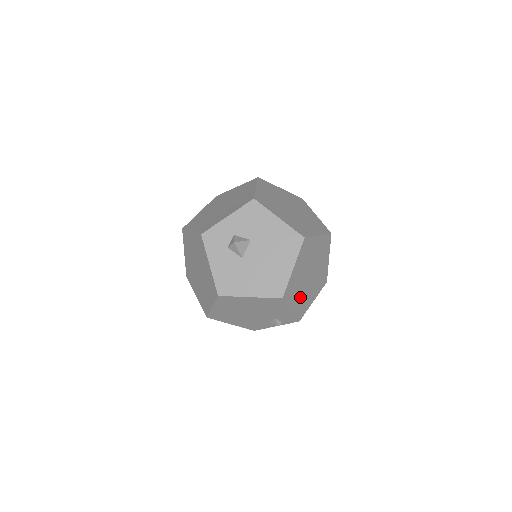
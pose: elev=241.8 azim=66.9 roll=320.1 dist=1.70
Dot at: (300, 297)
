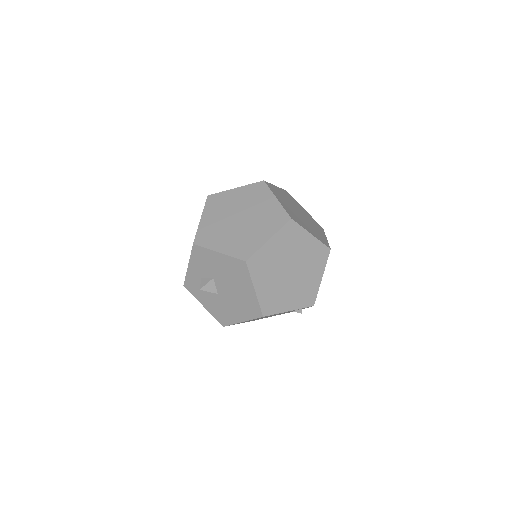
Dot at: (293, 294)
